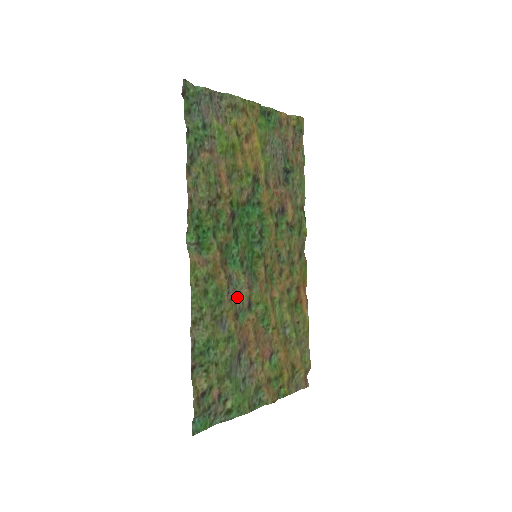
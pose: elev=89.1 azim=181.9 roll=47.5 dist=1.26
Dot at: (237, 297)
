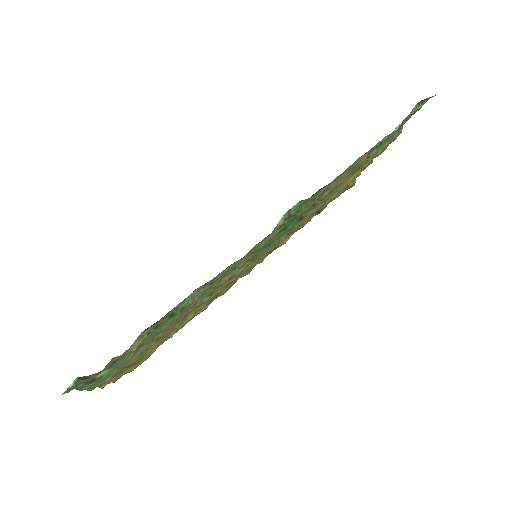
Dot at: occluded
